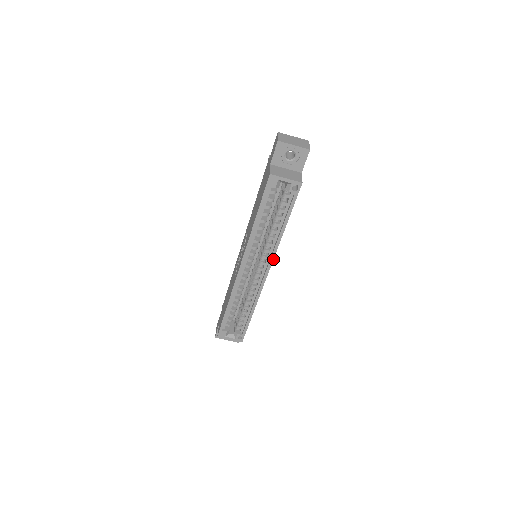
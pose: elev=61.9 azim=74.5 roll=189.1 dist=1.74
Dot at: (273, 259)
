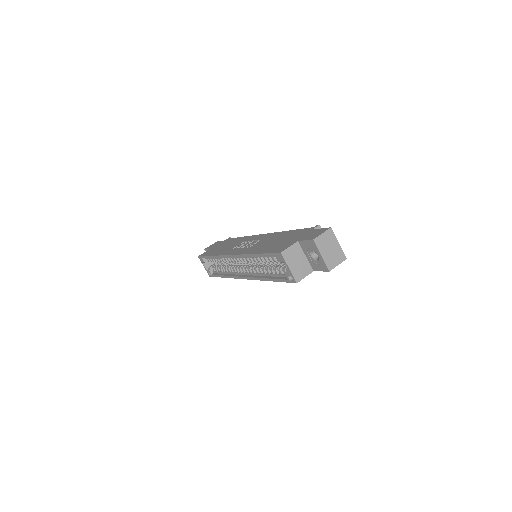
Dot at: (252, 279)
